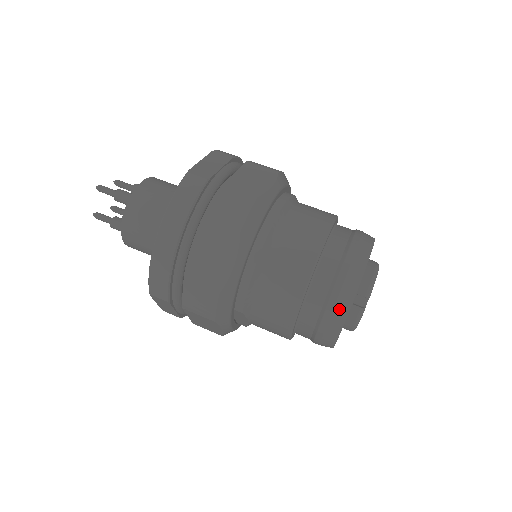
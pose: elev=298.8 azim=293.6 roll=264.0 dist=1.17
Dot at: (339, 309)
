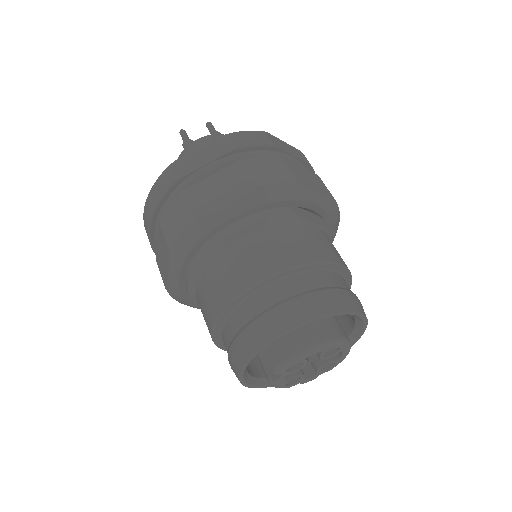
Dot at: (233, 367)
